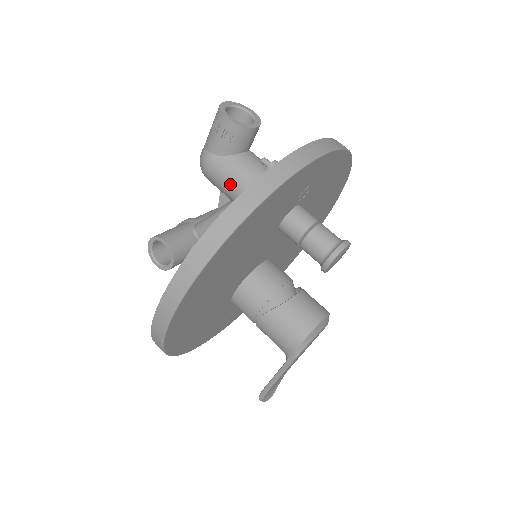
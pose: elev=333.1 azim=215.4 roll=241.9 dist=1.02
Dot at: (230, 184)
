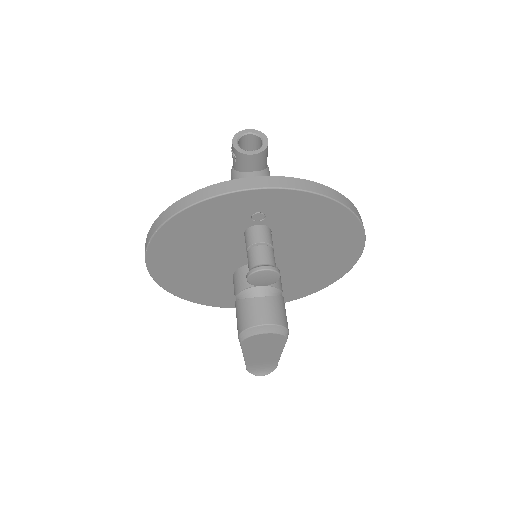
Dot at: occluded
